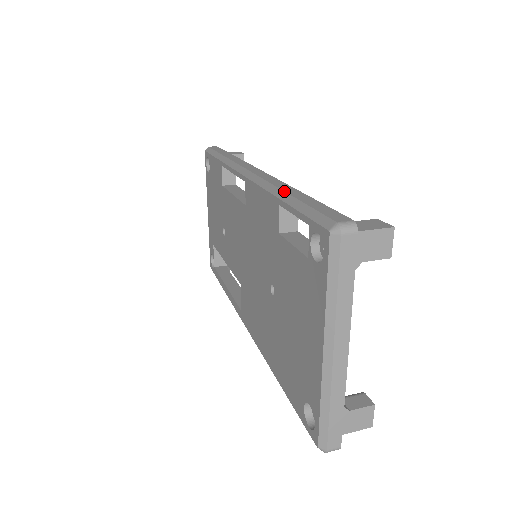
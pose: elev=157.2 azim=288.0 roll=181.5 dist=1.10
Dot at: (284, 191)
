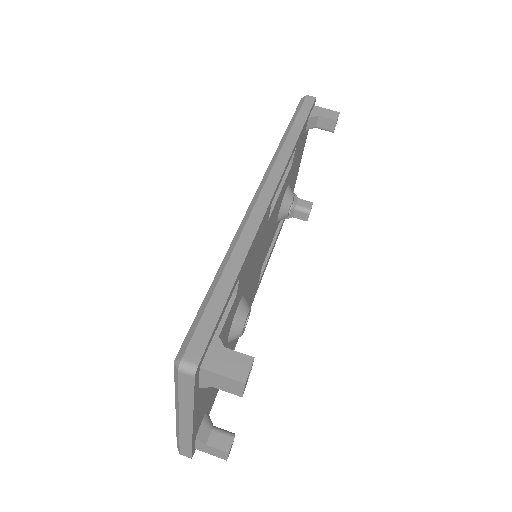
Dot at: (227, 262)
